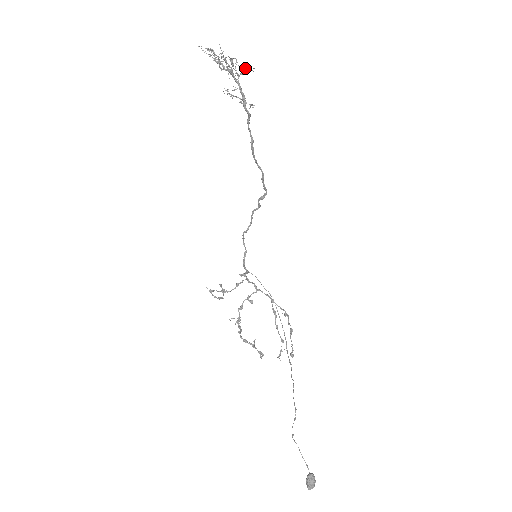
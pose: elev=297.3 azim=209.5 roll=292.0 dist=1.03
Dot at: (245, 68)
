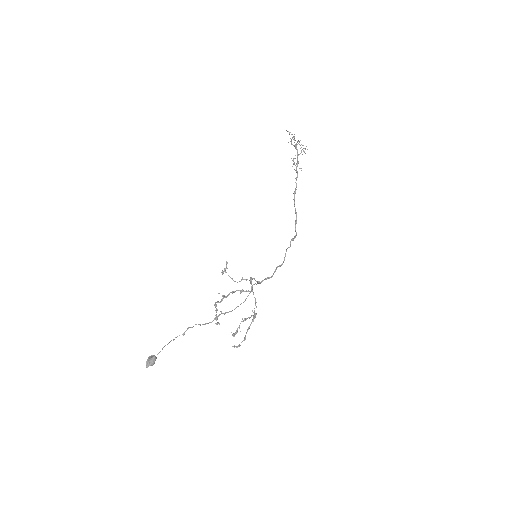
Dot at: (301, 144)
